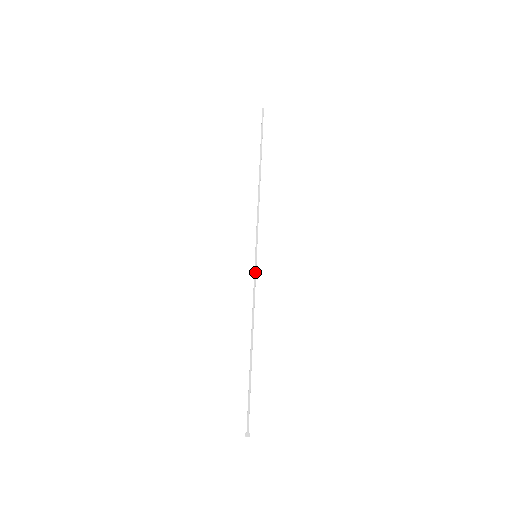
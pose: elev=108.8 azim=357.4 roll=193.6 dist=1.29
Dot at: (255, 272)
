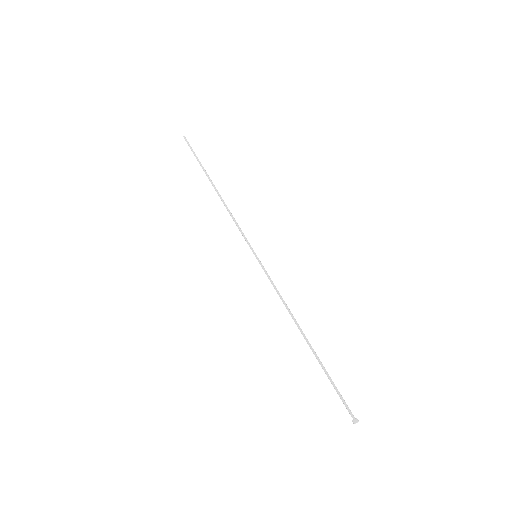
Dot at: (264, 270)
